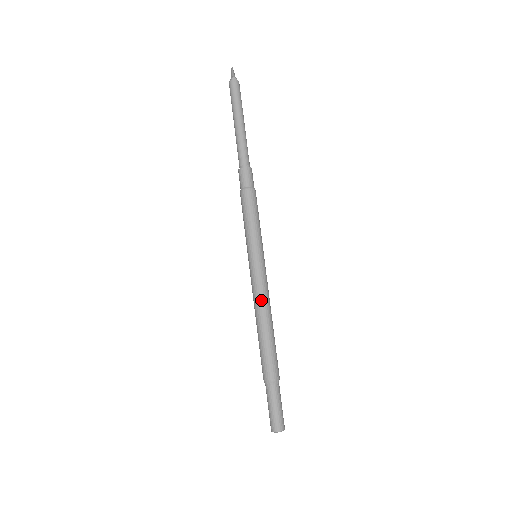
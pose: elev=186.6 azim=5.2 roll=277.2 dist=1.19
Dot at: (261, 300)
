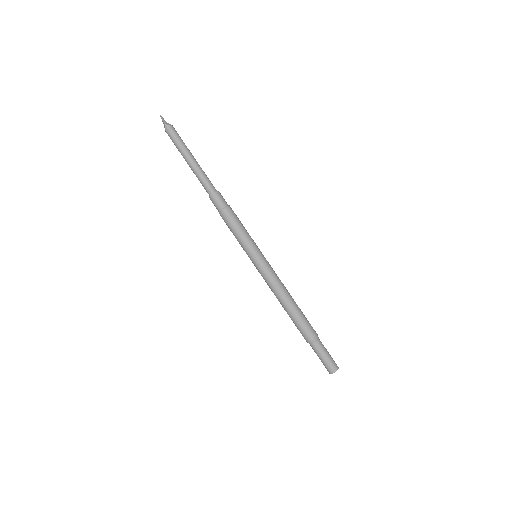
Dot at: (275, 288)
